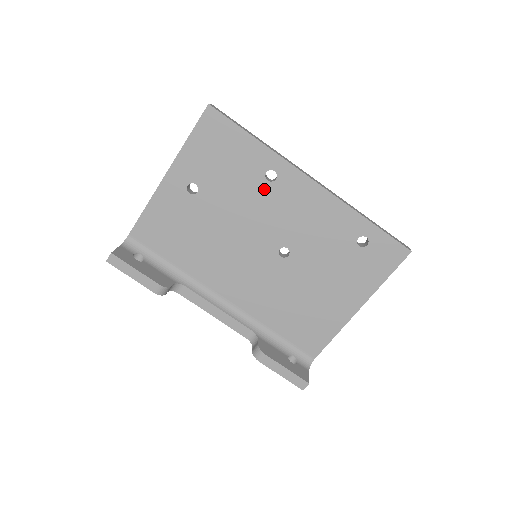
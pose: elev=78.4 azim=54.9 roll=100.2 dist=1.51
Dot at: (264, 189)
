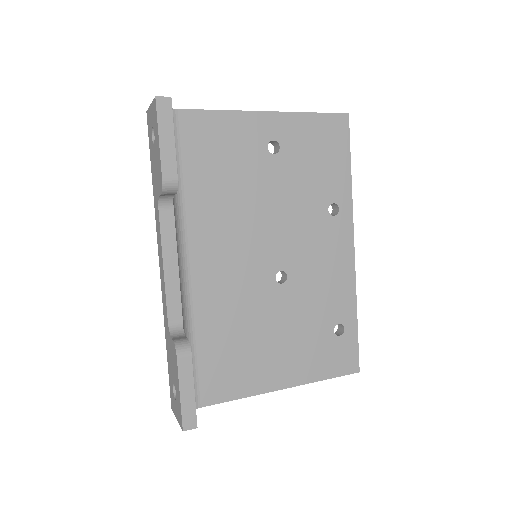
Dot at: (320, 212)
